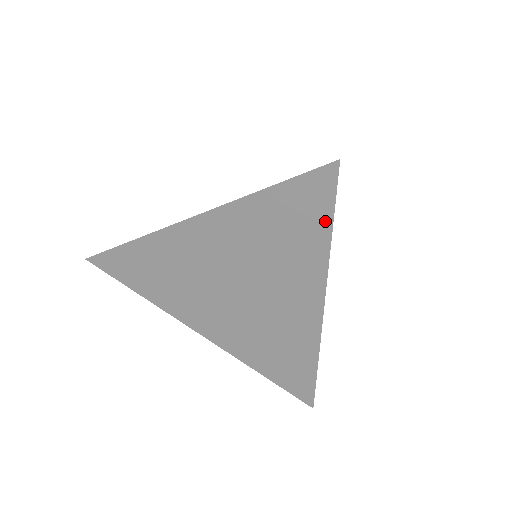
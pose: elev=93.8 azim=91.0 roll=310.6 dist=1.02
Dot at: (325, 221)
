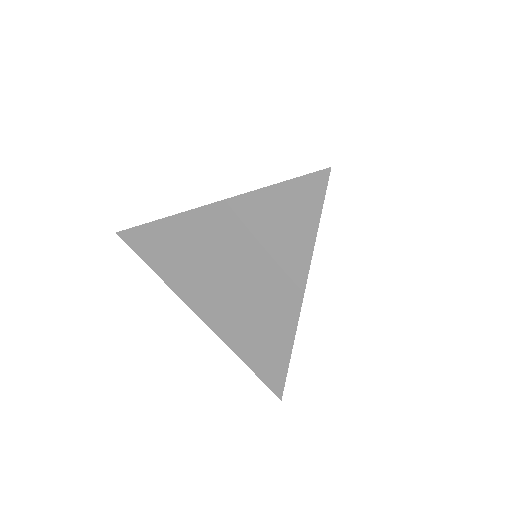
Dot at: (314, 217)
